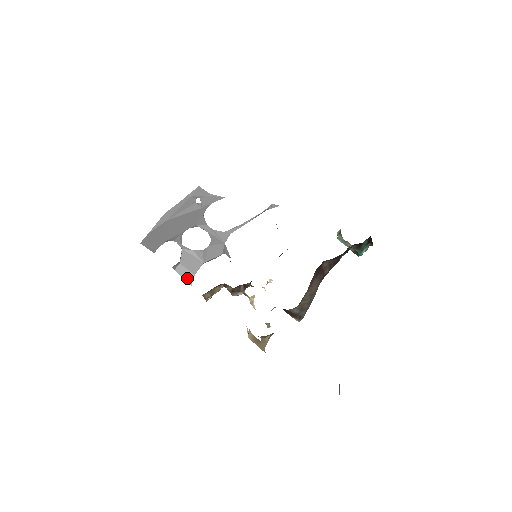
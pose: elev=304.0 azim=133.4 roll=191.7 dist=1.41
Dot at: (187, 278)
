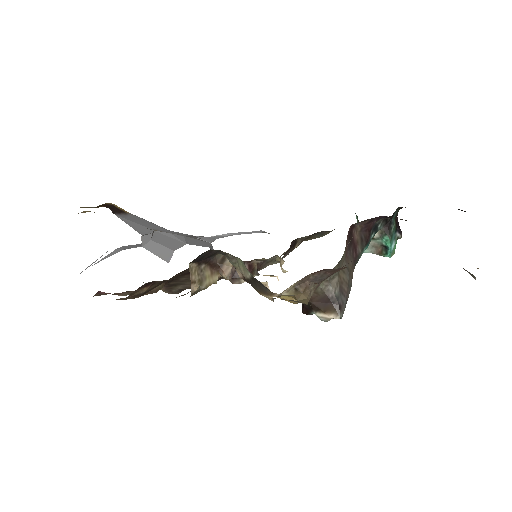
Dot at: (162, 255)
